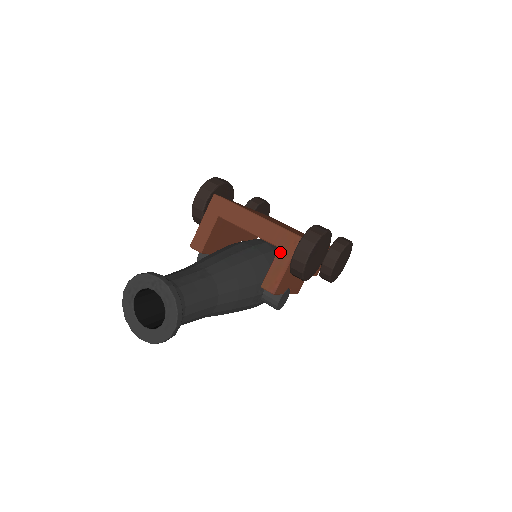
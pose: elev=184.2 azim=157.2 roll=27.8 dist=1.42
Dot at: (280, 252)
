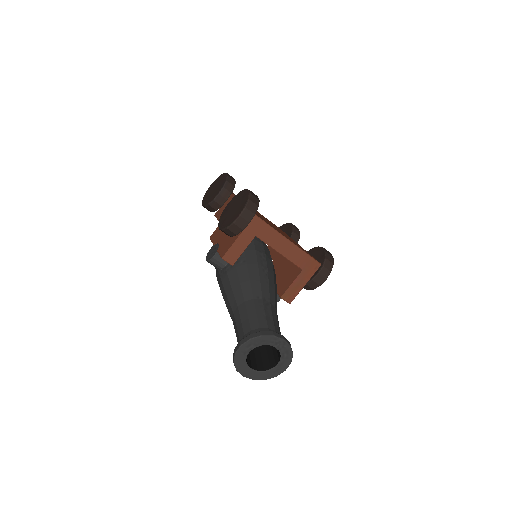
Dot at: (303, 274)
